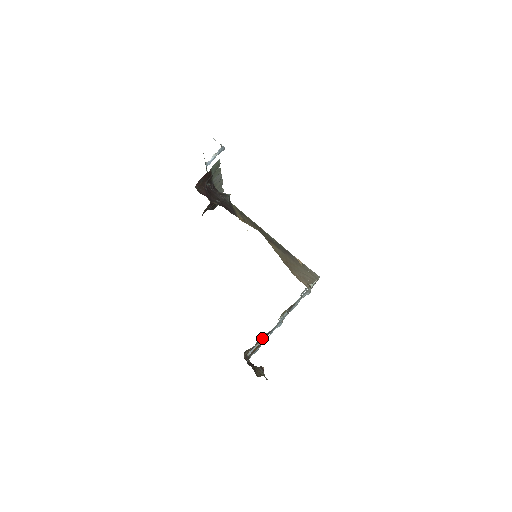
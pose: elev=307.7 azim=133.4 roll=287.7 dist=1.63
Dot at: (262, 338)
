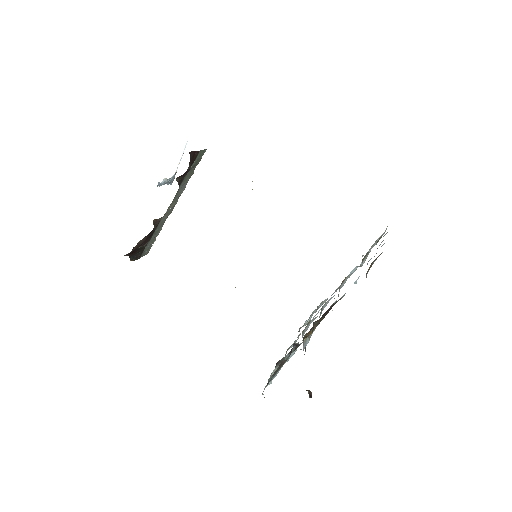
Dot at: occluded
